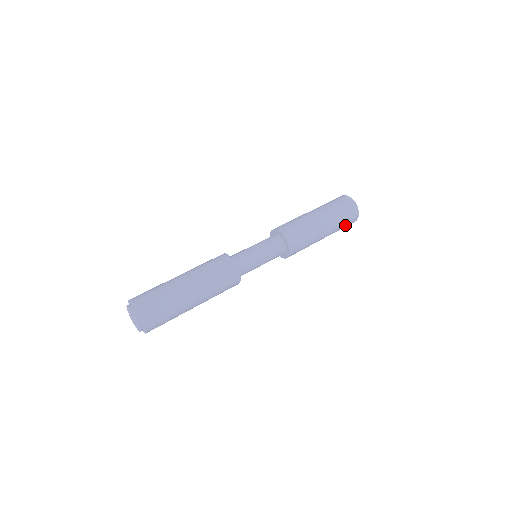
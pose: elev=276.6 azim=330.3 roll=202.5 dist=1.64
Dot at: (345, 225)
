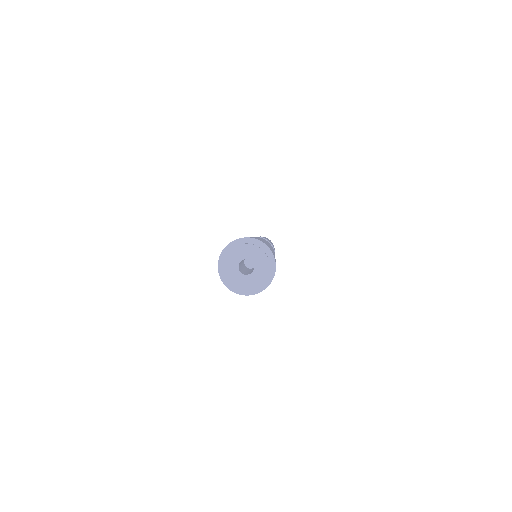
Dot at: occluded
